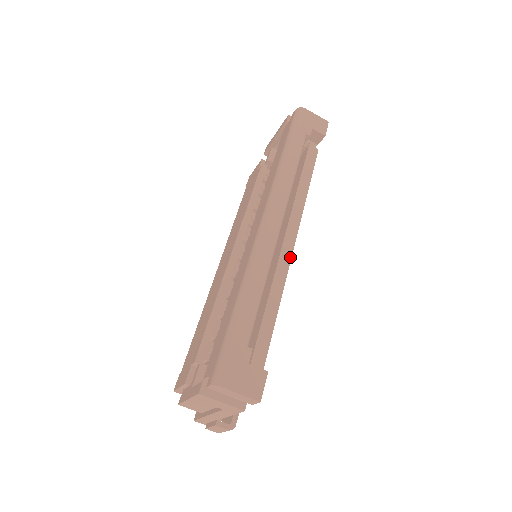
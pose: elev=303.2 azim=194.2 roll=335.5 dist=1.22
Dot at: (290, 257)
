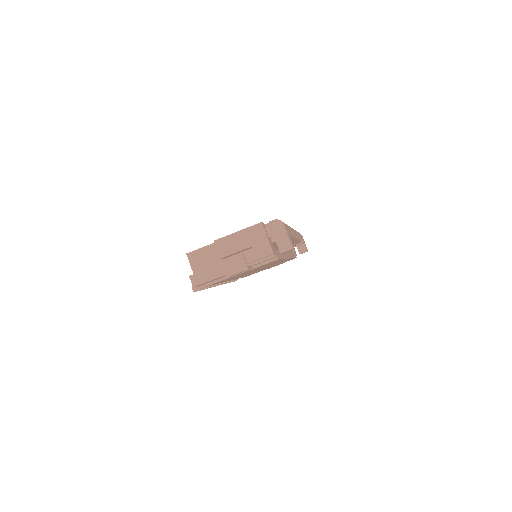
Dot at: (288, 258)
